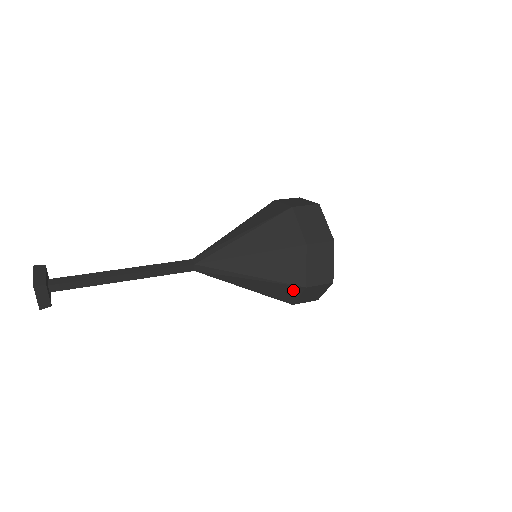
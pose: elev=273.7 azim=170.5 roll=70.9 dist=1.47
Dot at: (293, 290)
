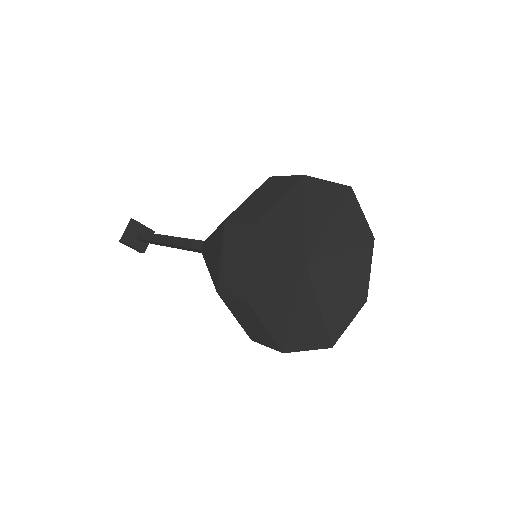
Dot at: (221, 240)
